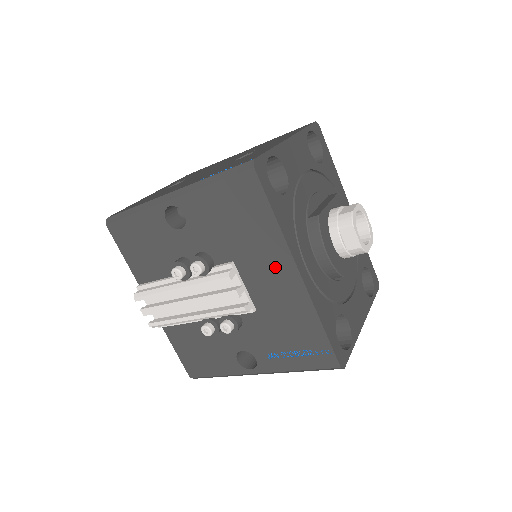
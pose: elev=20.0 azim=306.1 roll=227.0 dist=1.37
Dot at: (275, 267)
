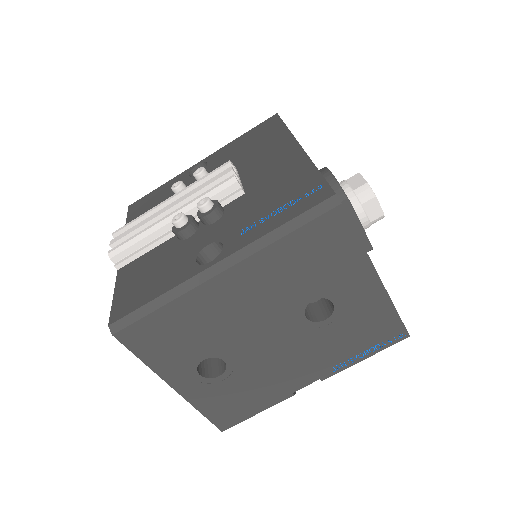
Dot at: (277, 153)
